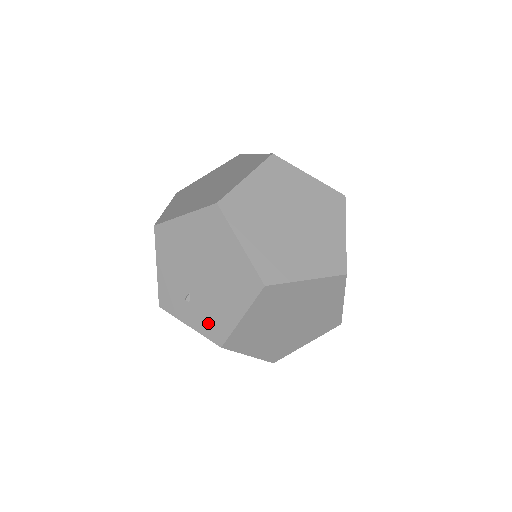
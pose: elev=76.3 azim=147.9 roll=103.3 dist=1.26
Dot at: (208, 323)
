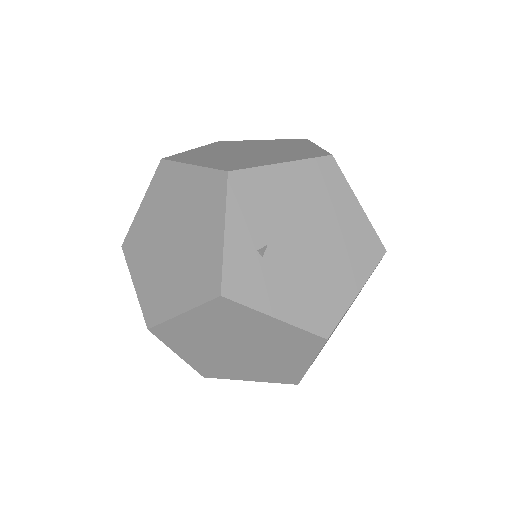
Dot at: occluded
